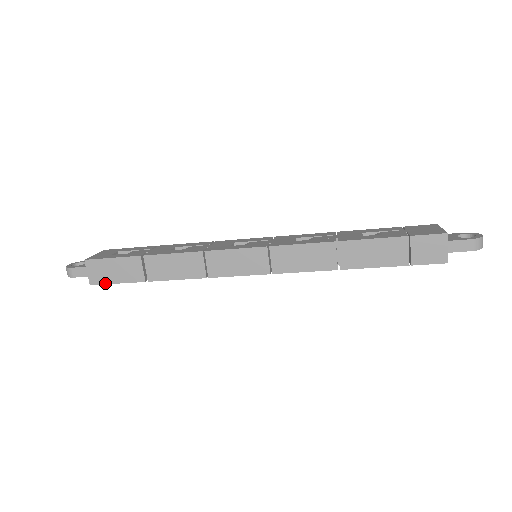
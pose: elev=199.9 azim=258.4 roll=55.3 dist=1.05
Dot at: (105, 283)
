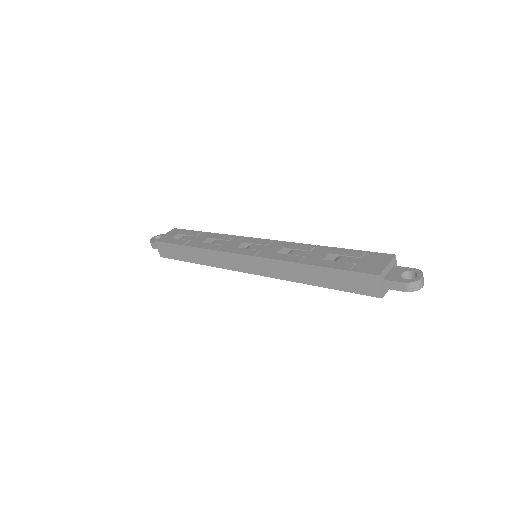
Dot at: (168, 258)
